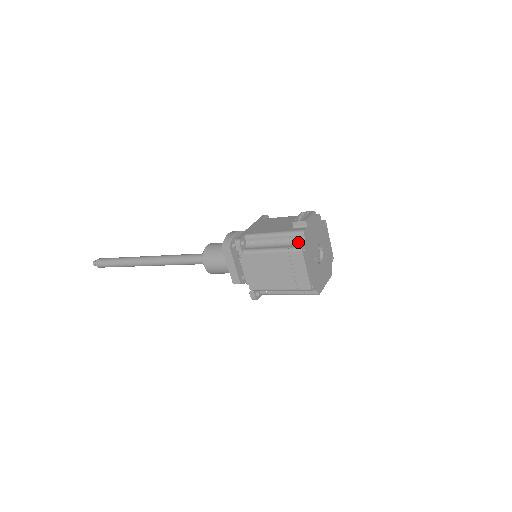
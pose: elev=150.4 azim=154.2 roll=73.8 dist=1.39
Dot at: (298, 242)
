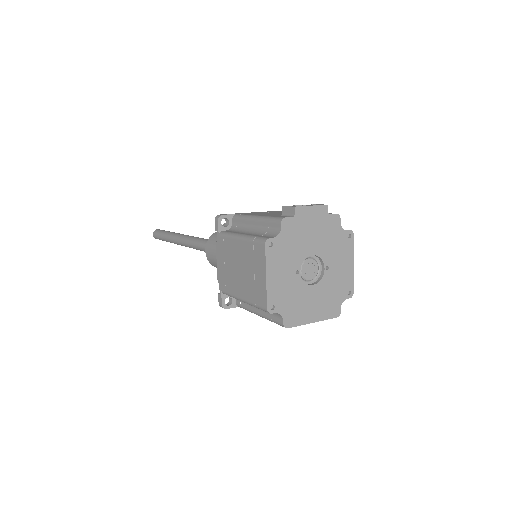
Dot at: (272, 233)
